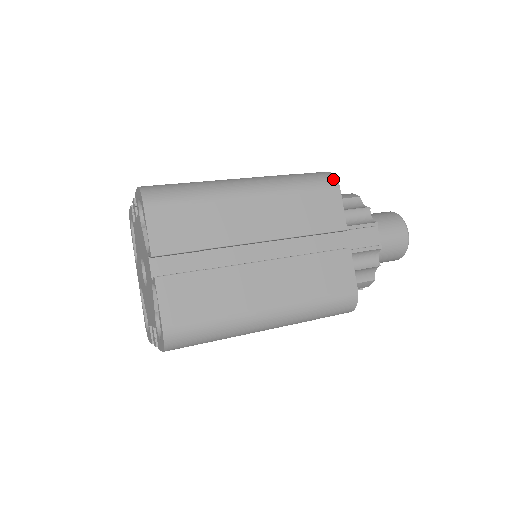
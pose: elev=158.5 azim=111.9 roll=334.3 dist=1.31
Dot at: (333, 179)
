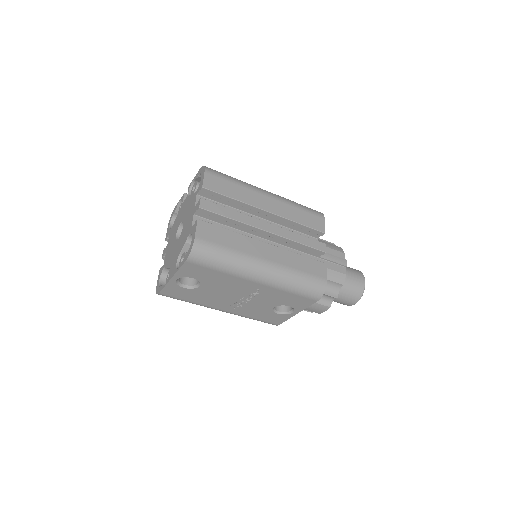
Dot at: occluded
